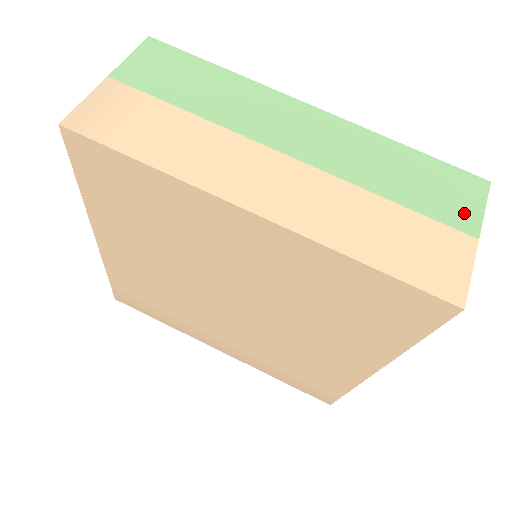
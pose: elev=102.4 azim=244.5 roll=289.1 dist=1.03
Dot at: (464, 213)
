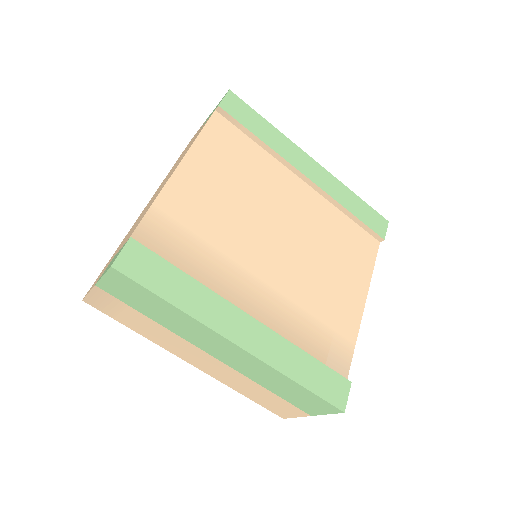
Dot at: (311, 410)
